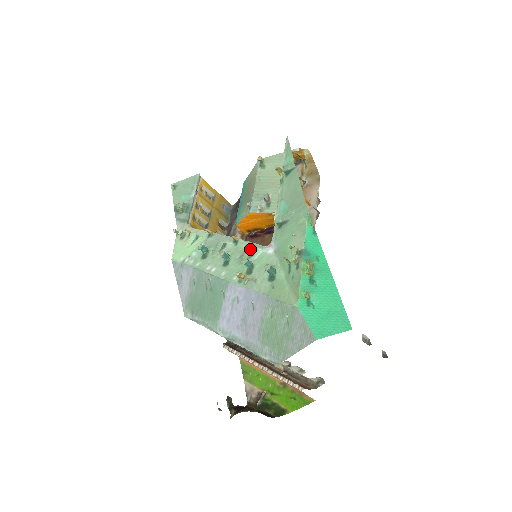
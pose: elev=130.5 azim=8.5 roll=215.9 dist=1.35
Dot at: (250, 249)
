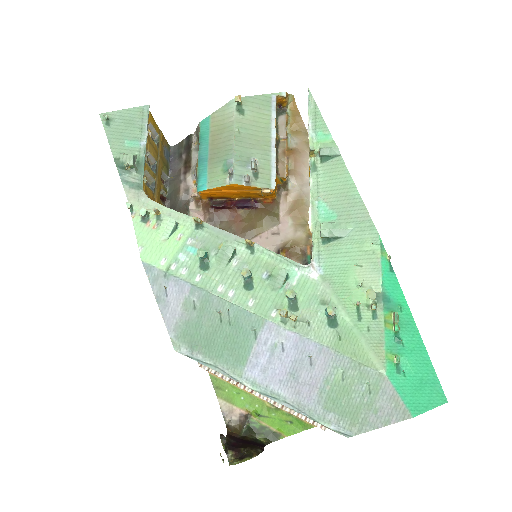
Dot at: (280, 266)
